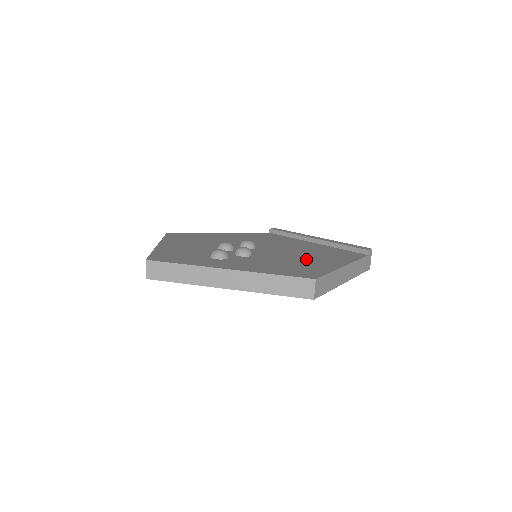
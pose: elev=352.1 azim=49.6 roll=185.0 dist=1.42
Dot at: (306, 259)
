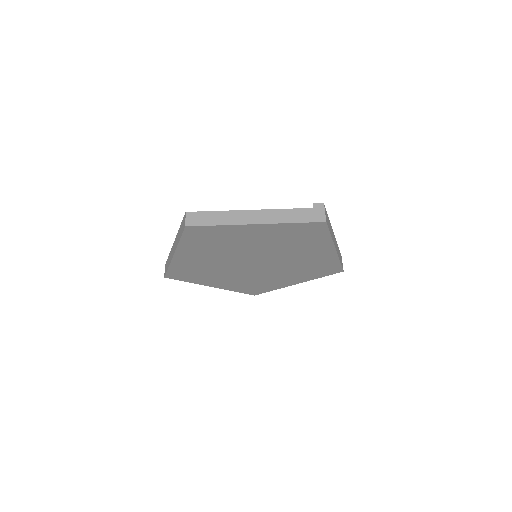
Dot at: occluded
